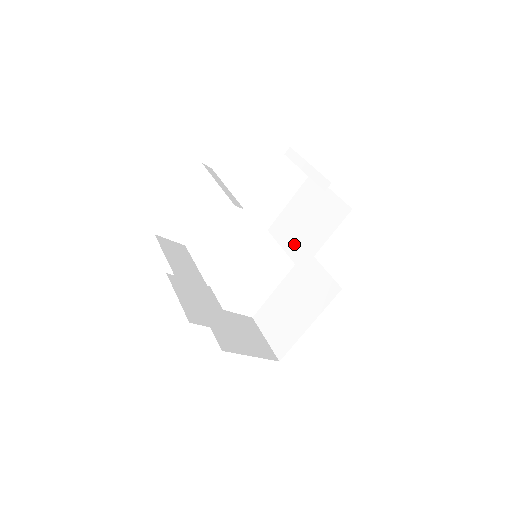
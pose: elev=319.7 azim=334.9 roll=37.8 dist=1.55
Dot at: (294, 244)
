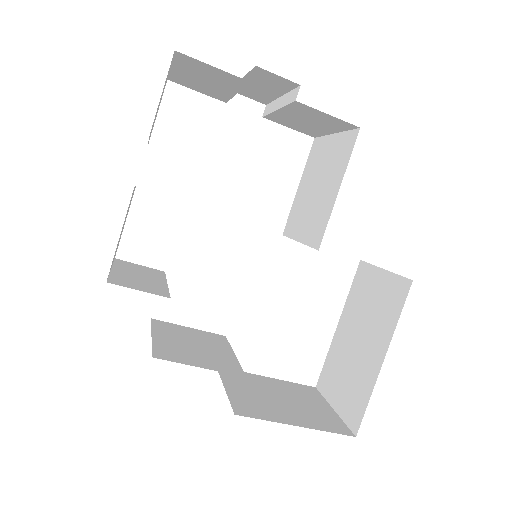
Dot at: (307, 225)
